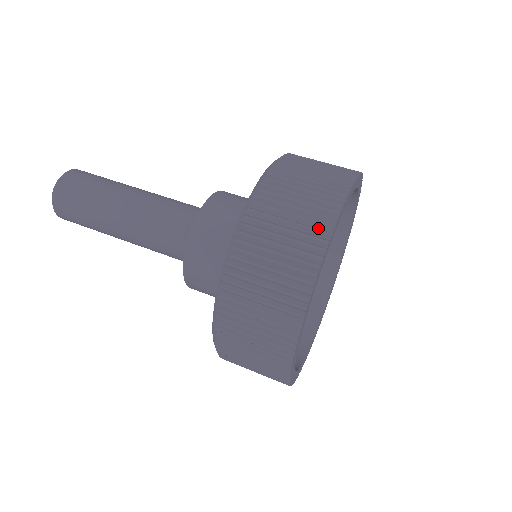
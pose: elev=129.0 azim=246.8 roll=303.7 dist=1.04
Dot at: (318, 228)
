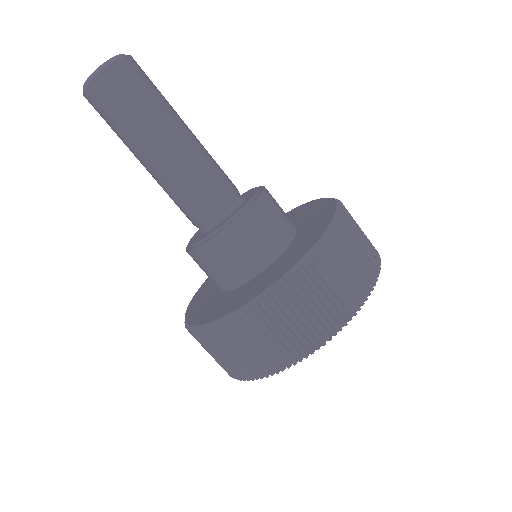
Dot at: occluded
